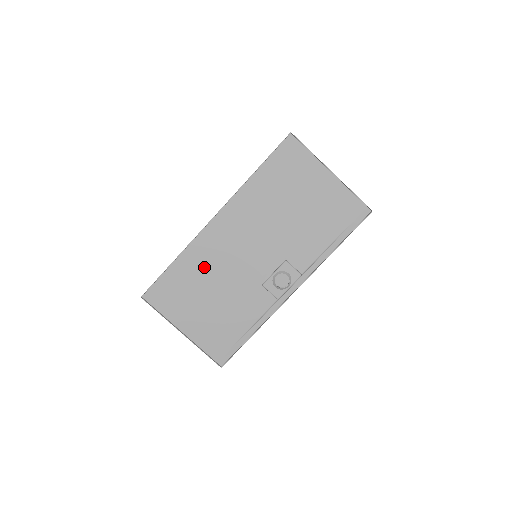
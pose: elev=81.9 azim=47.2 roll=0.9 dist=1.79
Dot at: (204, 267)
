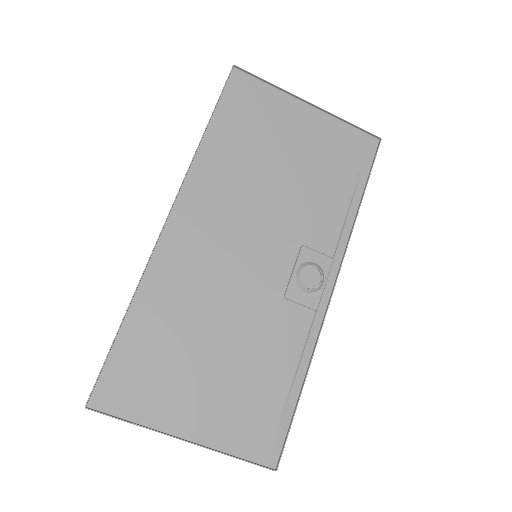
Dot at: (181, 306)
